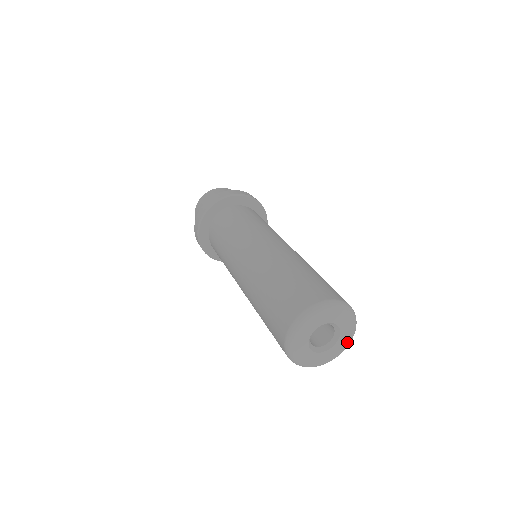
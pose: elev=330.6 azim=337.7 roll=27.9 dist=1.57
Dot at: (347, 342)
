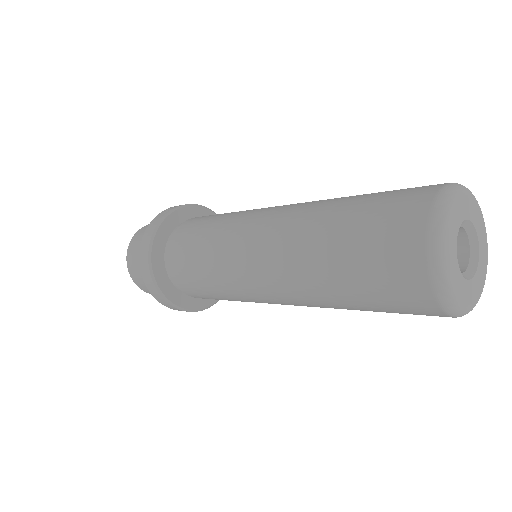
Dot at: (483, 225)
